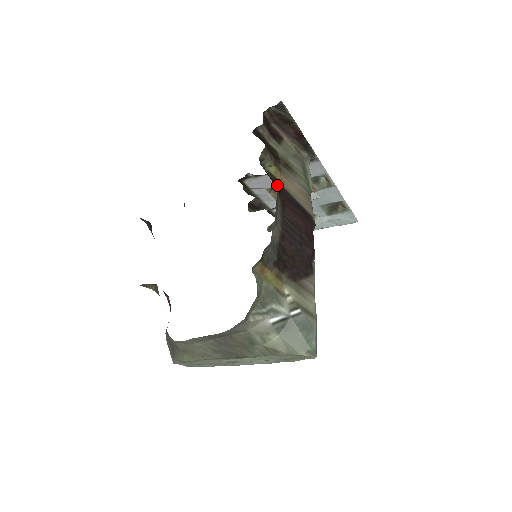
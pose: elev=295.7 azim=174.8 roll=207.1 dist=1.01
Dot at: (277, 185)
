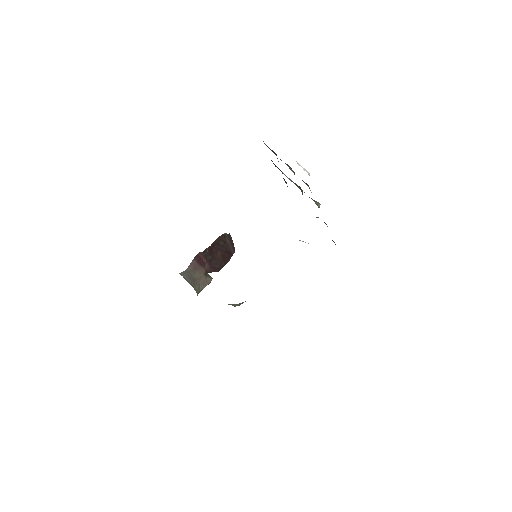
Dot at: occluded
